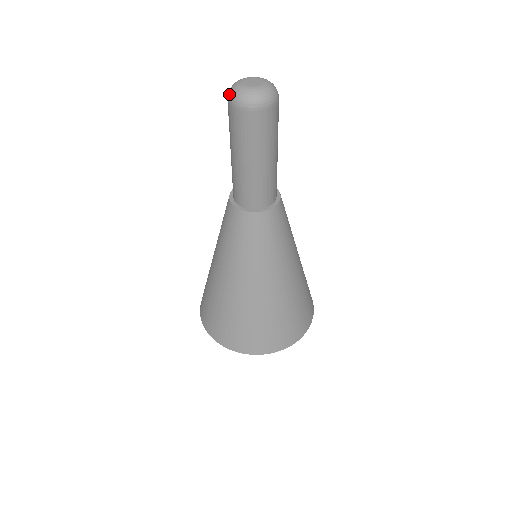
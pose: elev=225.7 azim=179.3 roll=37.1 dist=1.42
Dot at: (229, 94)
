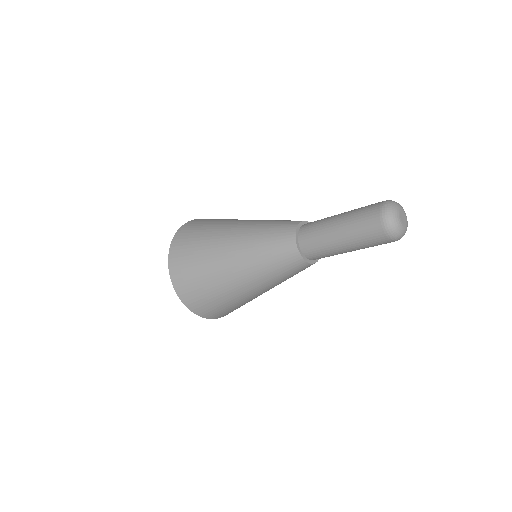
Dot at: (388, 221)
